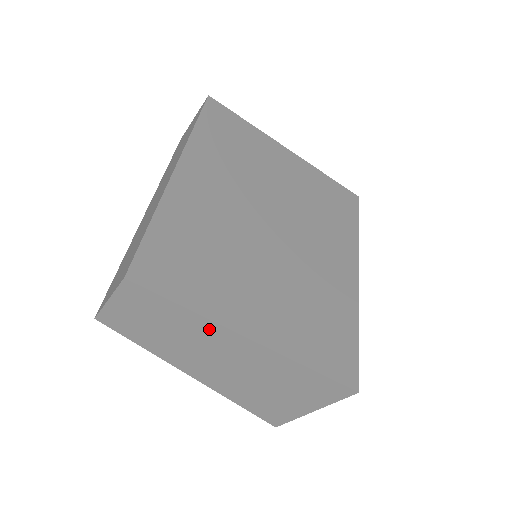
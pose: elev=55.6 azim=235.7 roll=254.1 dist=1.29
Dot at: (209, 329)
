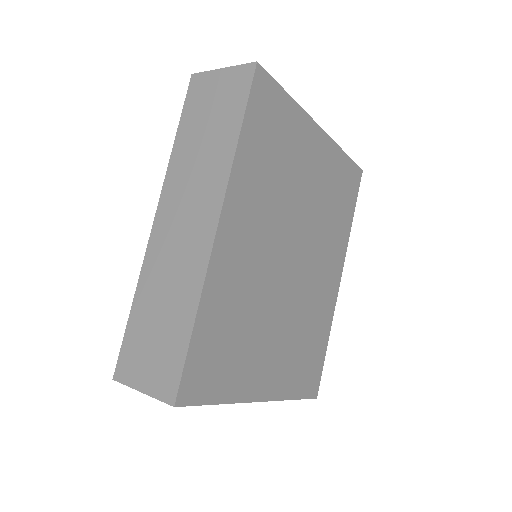
Dot at: occluded
